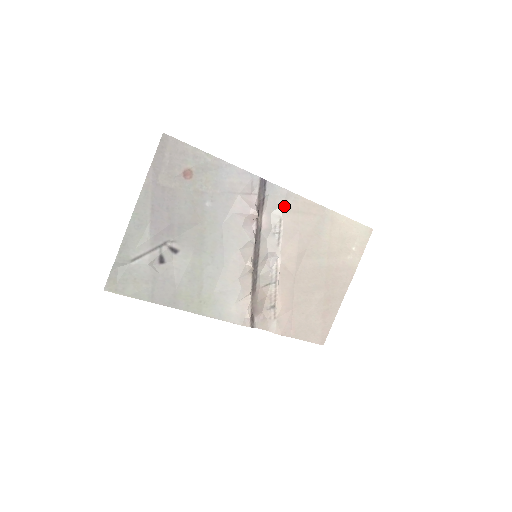
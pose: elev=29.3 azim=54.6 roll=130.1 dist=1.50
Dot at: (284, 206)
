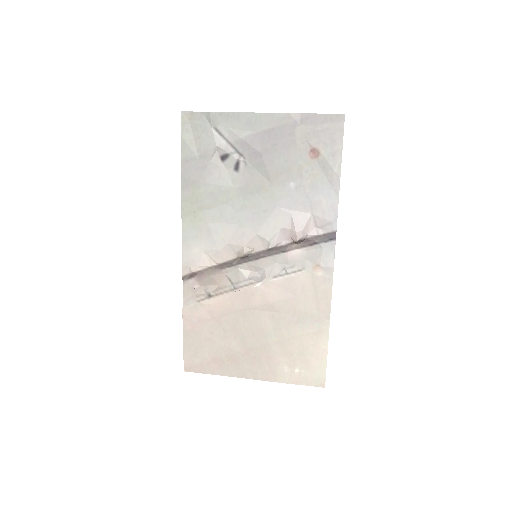
Dot at: (316, 269)
